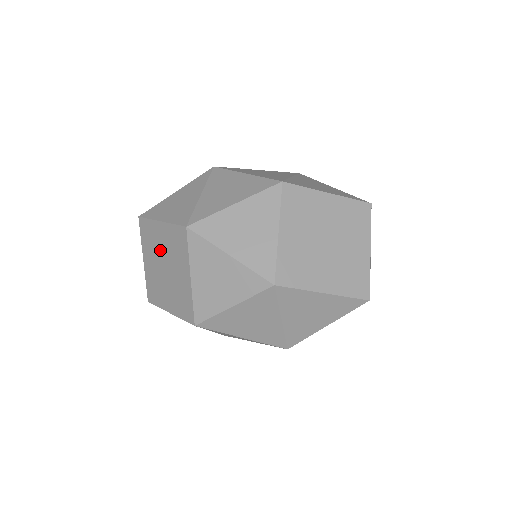
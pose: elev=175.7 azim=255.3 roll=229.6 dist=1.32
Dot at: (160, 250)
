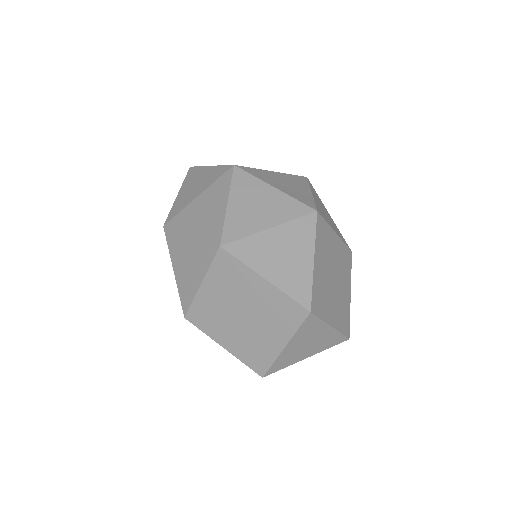
Dot at: occluded
